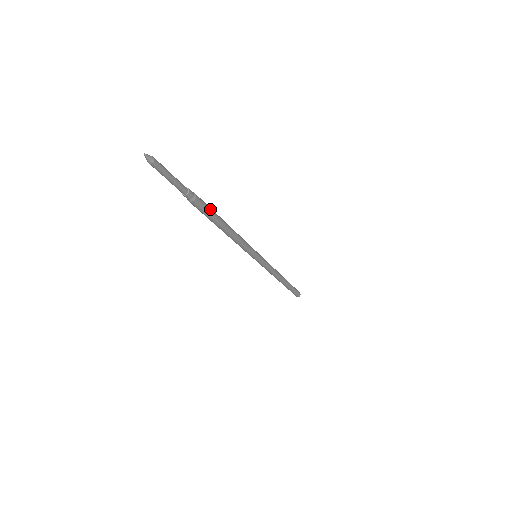
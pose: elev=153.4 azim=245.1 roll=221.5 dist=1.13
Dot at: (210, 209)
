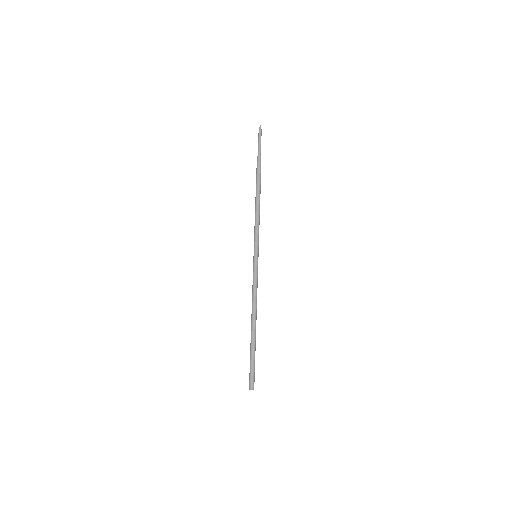
Dot at: occluded
